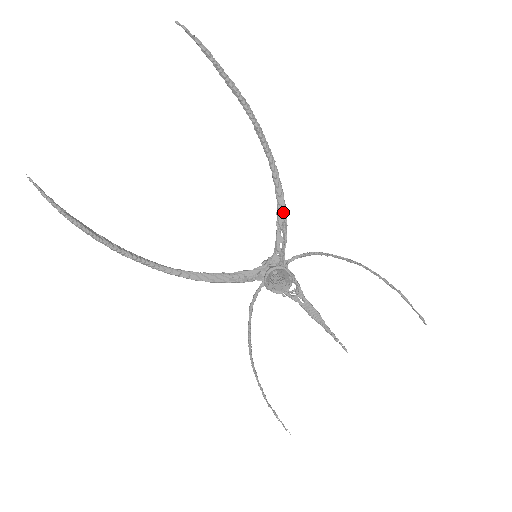
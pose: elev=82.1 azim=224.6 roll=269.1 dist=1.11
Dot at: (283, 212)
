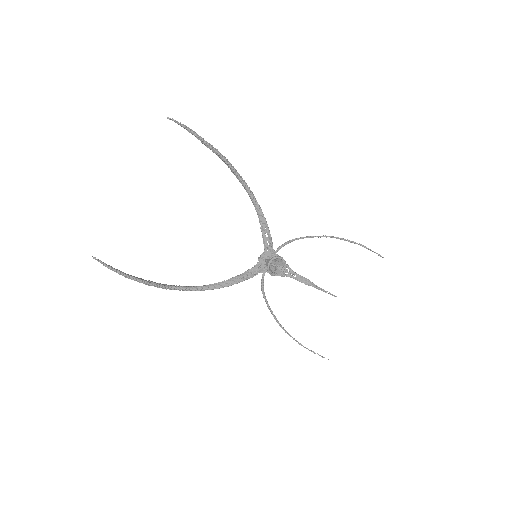
Dot at: (264, 220)
